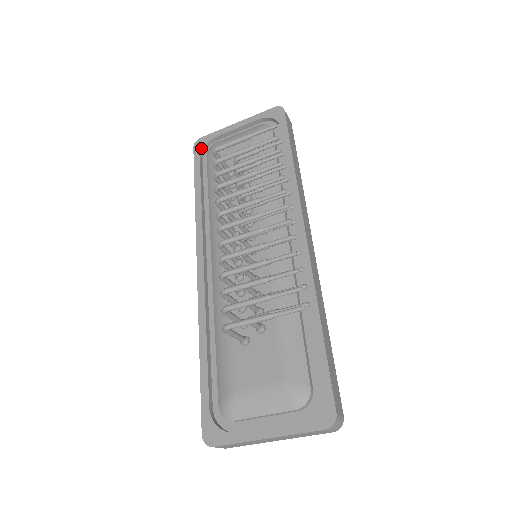
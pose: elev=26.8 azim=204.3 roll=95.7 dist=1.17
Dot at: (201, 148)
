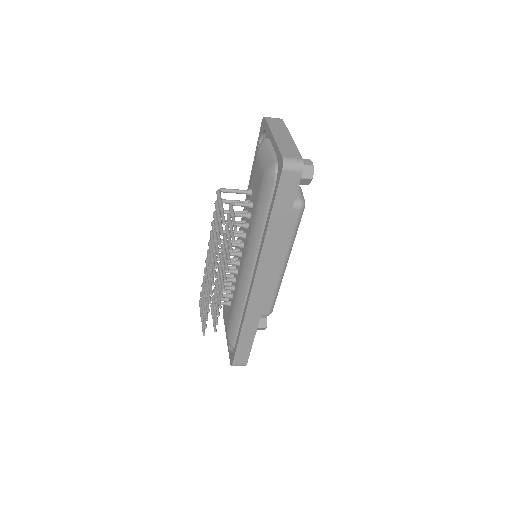
Dot at: (262, 131)
